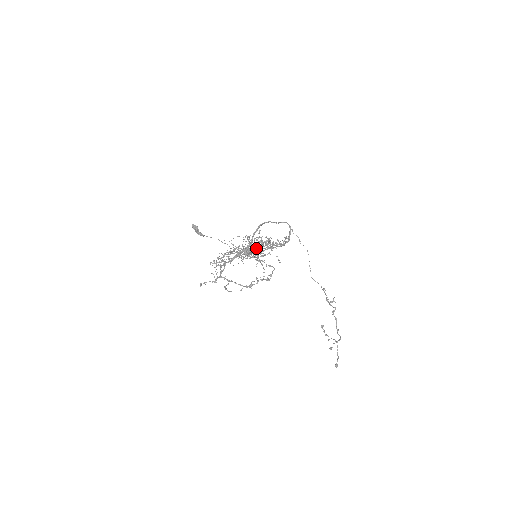
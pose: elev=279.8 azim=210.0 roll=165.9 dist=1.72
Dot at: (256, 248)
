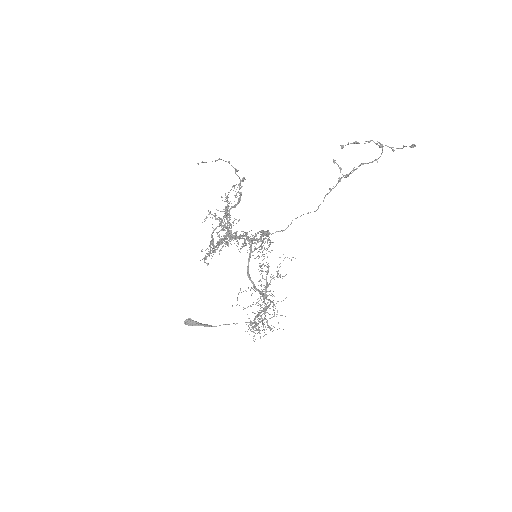
Dot at: (262, 275)
